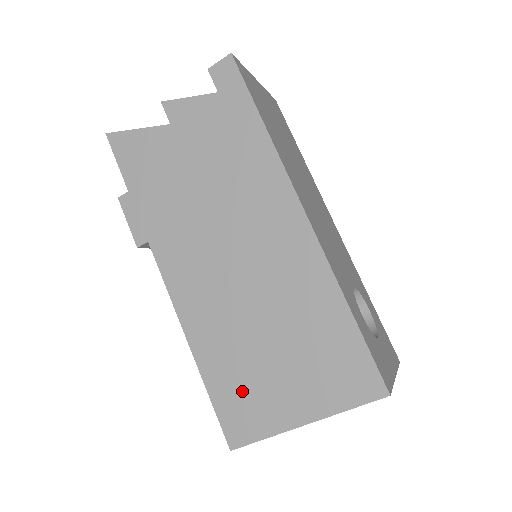
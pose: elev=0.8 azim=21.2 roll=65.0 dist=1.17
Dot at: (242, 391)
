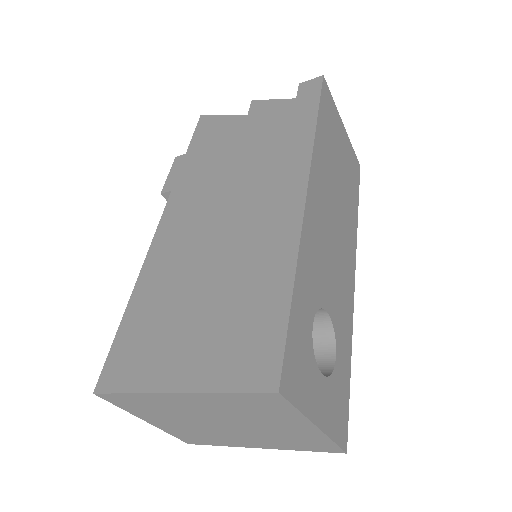
Dot at: (146, 336)
